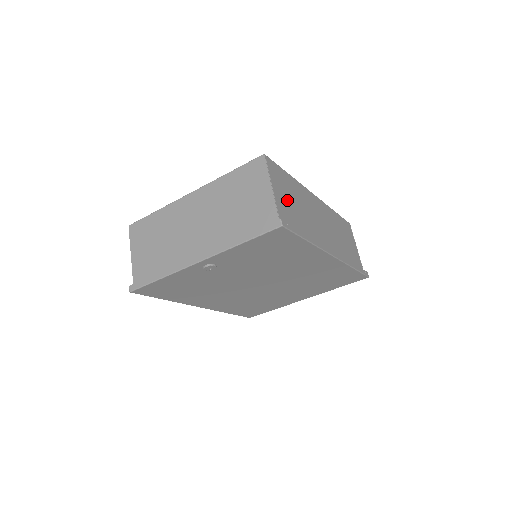
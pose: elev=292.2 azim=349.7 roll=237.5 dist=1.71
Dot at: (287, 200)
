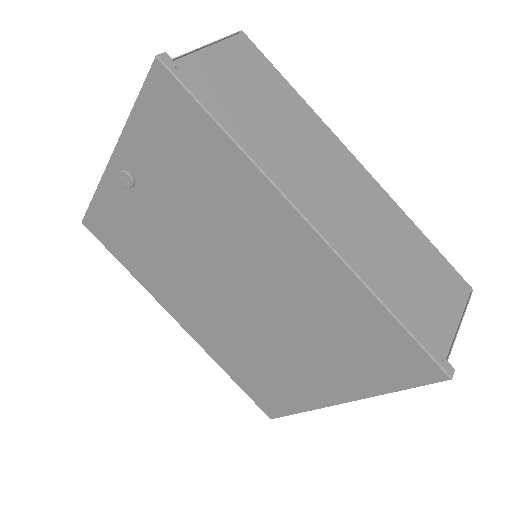
Dot at: (238, 84)
